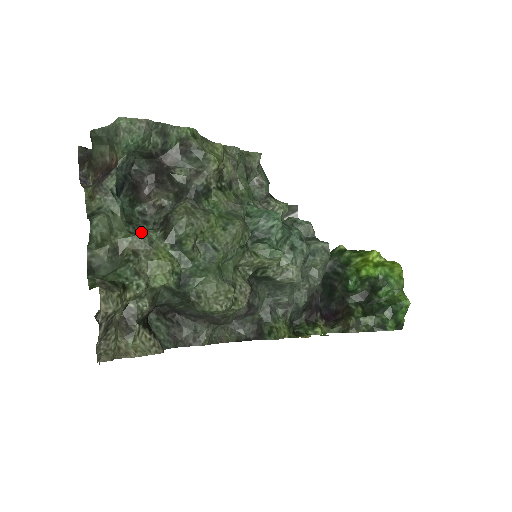
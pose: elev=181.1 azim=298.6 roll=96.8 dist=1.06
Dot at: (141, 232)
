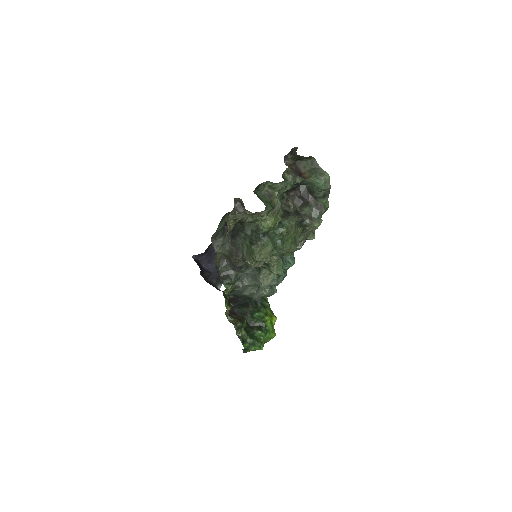
Dot at: occluded
